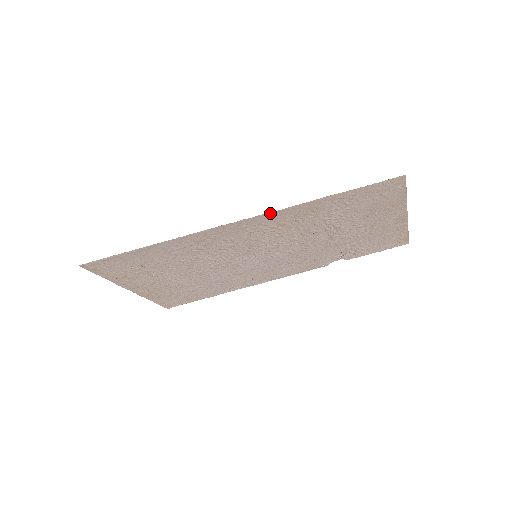
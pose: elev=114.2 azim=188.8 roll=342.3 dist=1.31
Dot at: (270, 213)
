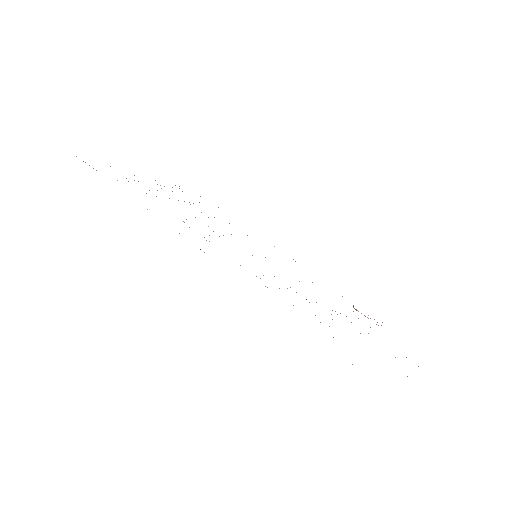
Dot at: occluded
